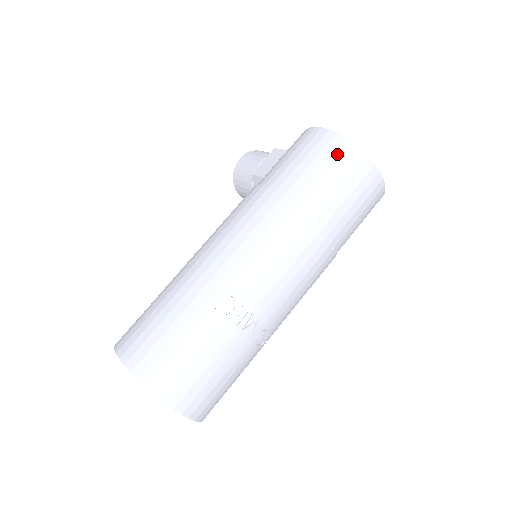
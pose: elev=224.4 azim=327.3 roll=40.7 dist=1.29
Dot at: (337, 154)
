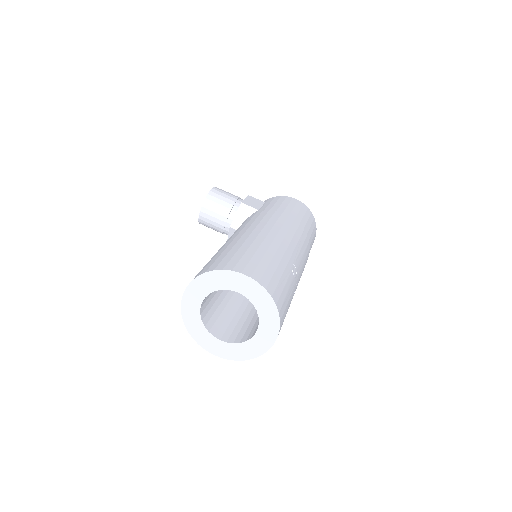
Dot at: (311, 218)
